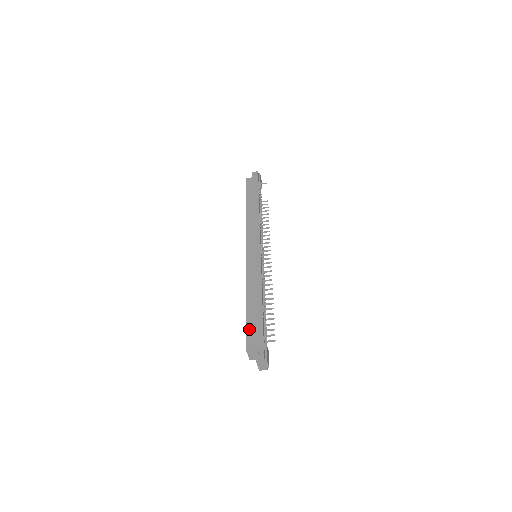
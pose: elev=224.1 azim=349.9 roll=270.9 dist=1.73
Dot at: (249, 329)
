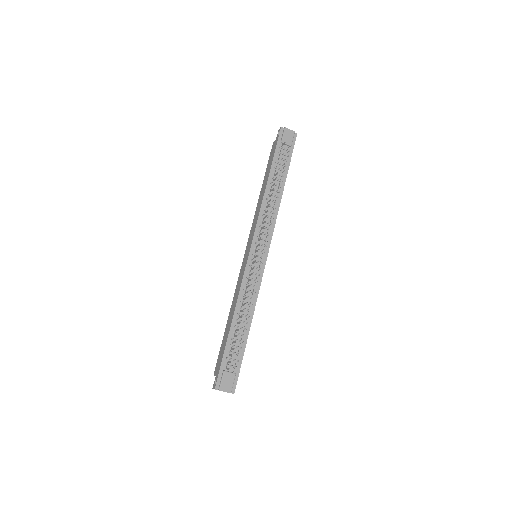
Dot at: (219, 354)
